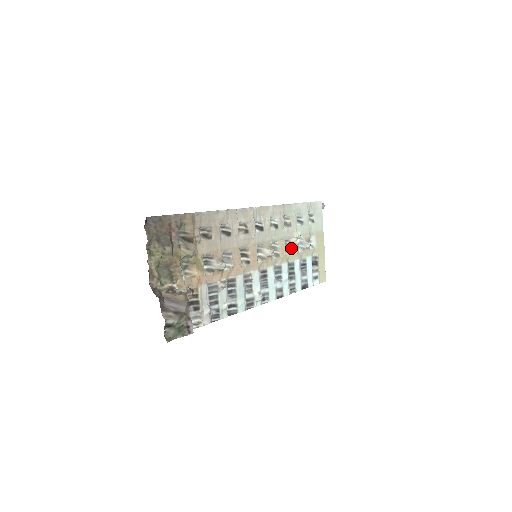
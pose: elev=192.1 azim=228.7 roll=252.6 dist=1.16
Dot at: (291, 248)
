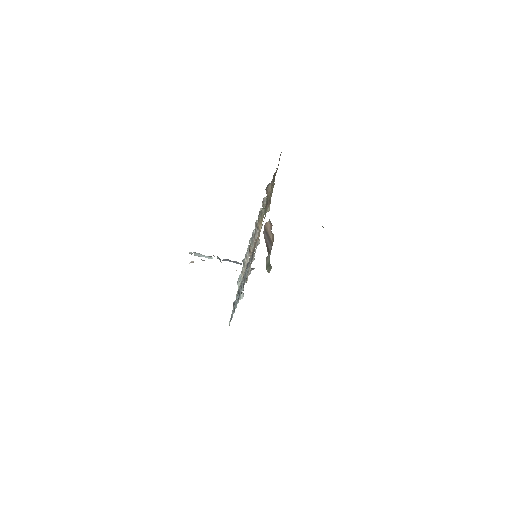
Dot at: (242, 275)
